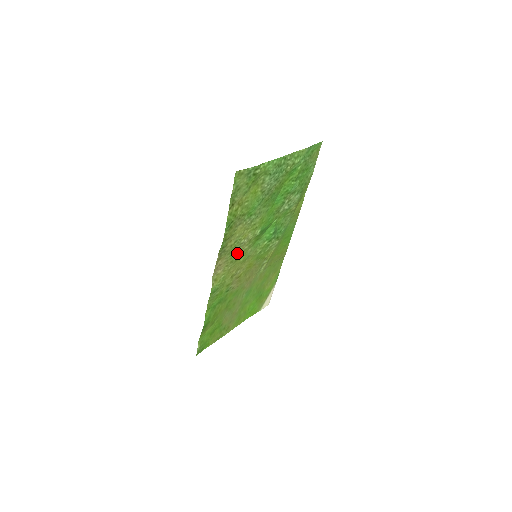
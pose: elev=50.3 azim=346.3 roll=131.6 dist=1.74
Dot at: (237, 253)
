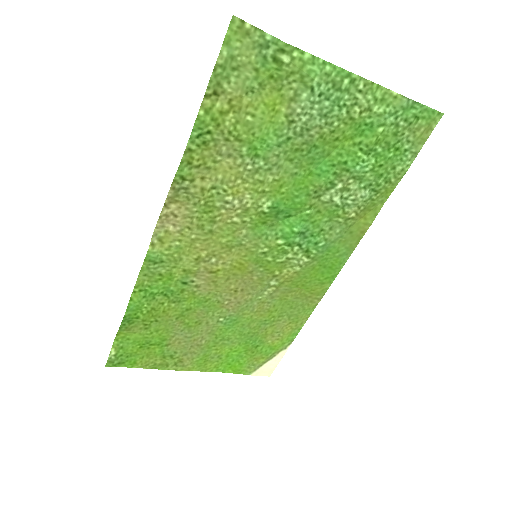
Dot at: (216, 218)
